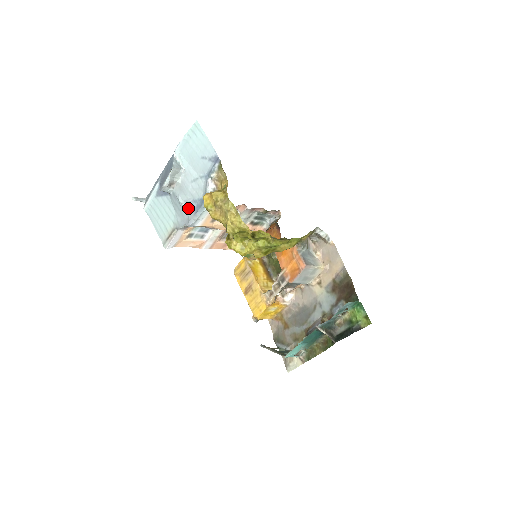
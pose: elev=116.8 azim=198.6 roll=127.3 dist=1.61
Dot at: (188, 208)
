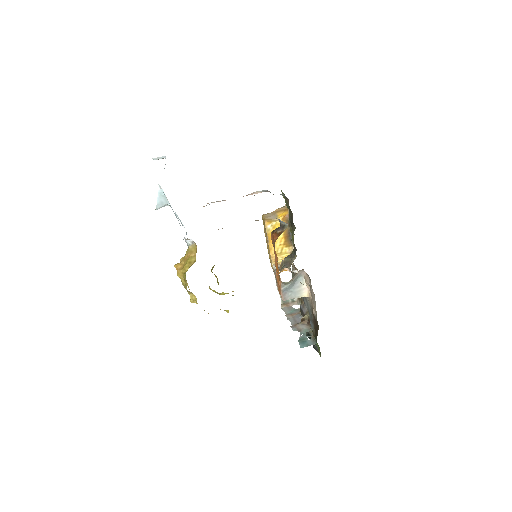
Dot at: occluded
